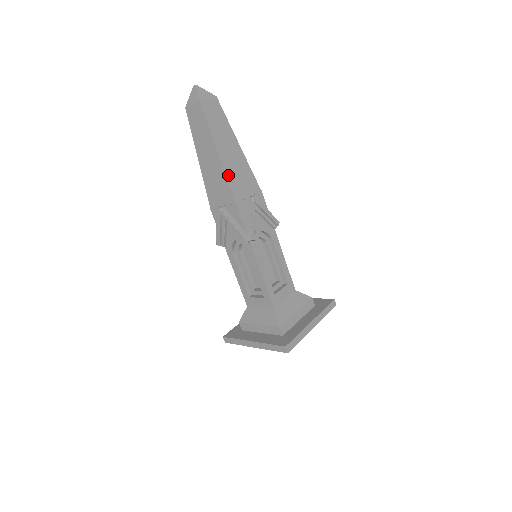
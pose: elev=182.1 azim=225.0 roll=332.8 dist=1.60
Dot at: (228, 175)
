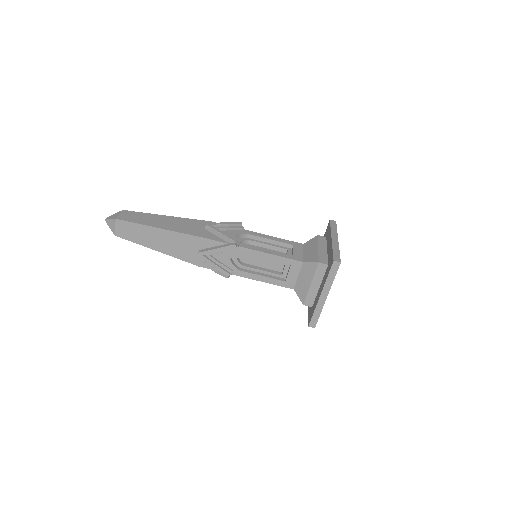
Dot at: (174, 255)
